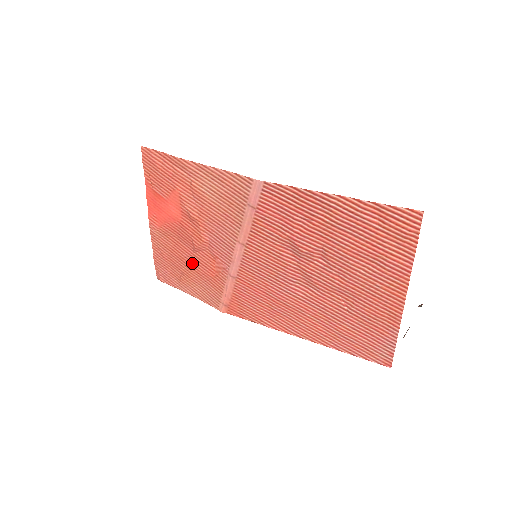
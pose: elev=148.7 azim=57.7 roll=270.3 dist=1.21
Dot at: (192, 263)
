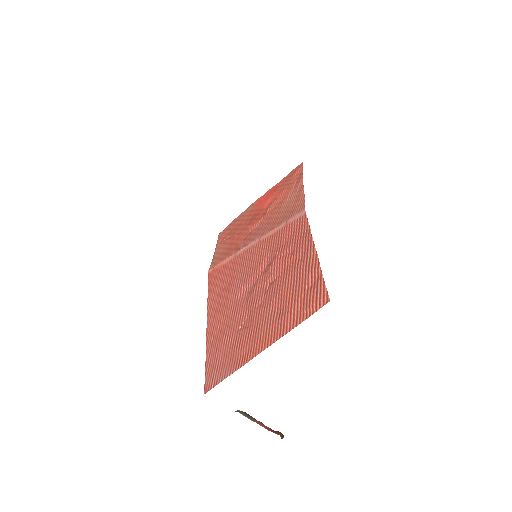
Dot at: (237, 235)
